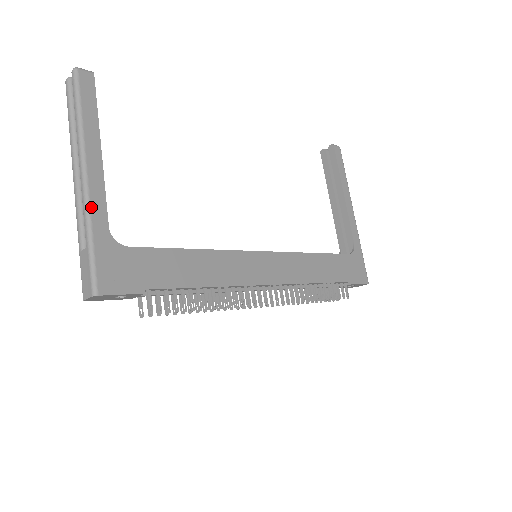
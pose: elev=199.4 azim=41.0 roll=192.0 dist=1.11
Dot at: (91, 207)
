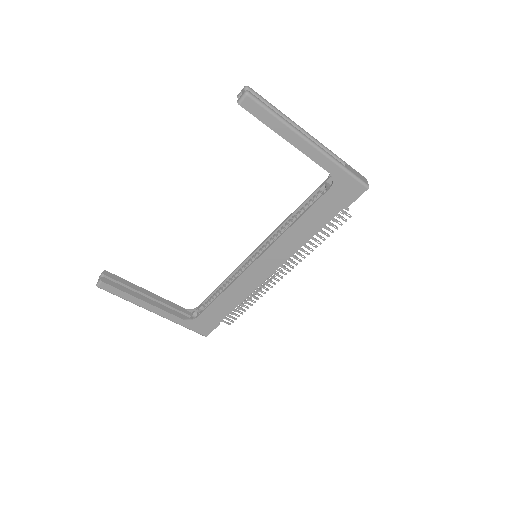
Dot at: (170, 320)
